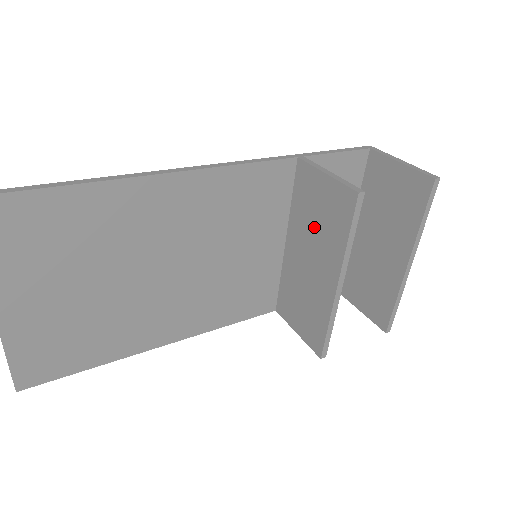
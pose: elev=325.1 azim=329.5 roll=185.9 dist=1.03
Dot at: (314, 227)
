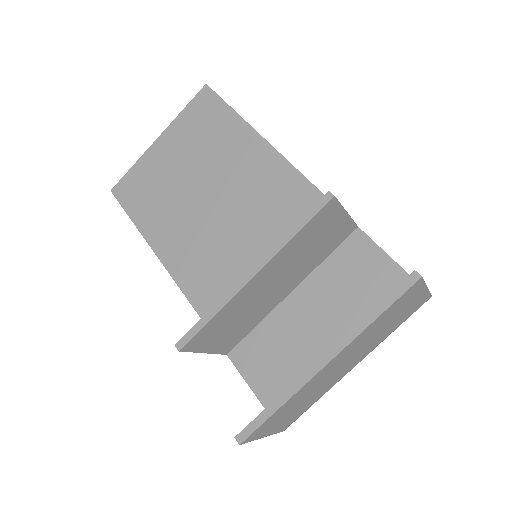
Dot at: occluded
